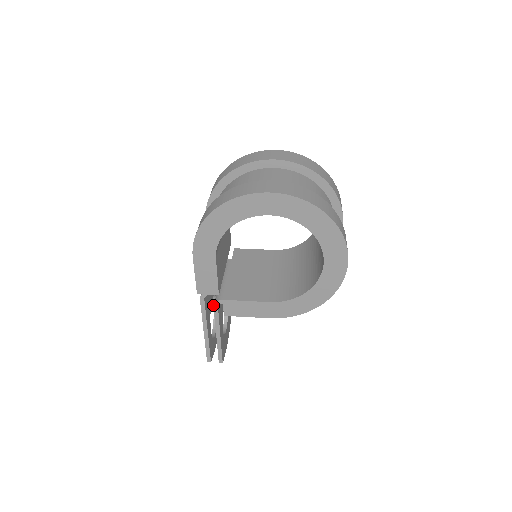
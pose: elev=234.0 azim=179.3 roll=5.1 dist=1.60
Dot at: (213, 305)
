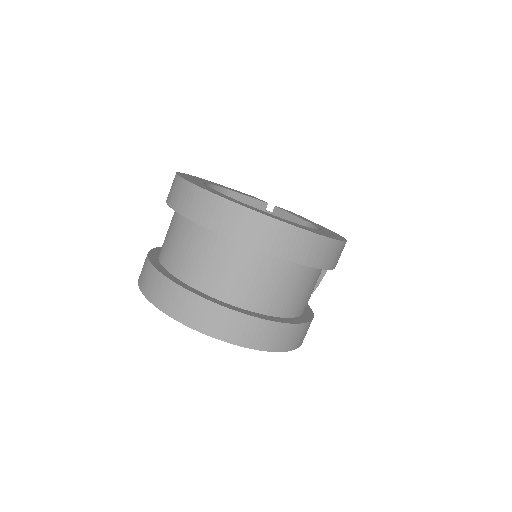
Dot at: occluded
